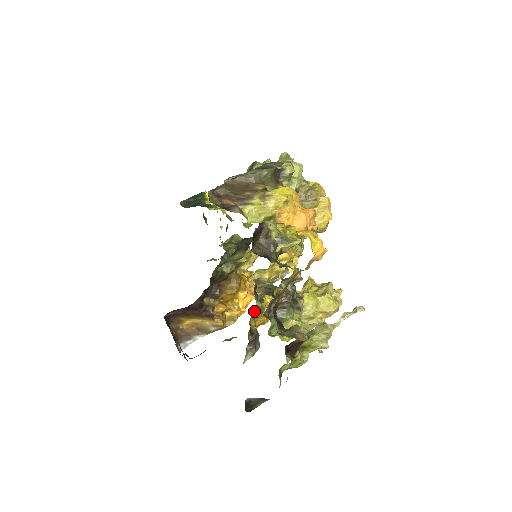
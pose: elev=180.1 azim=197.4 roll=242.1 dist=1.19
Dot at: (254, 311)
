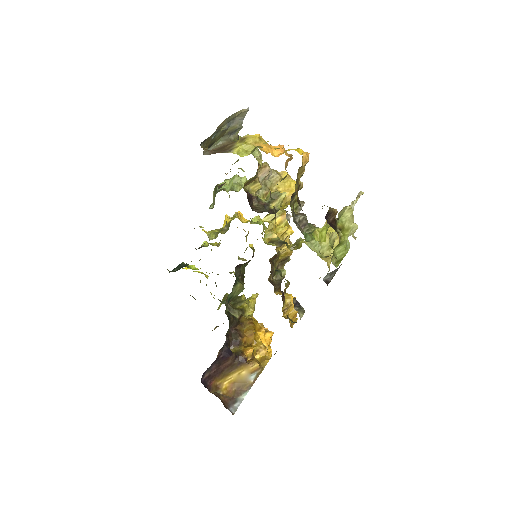
Dot at: occluded
